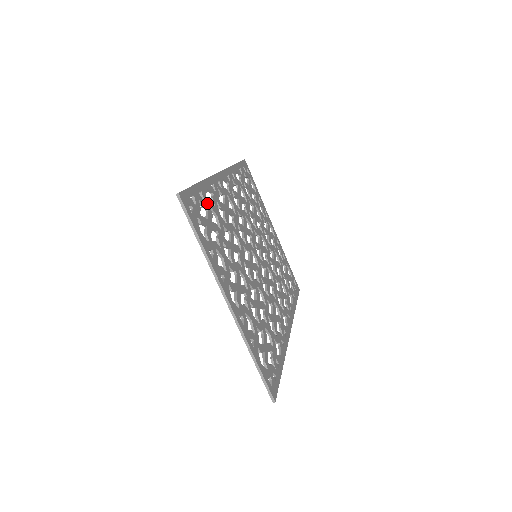
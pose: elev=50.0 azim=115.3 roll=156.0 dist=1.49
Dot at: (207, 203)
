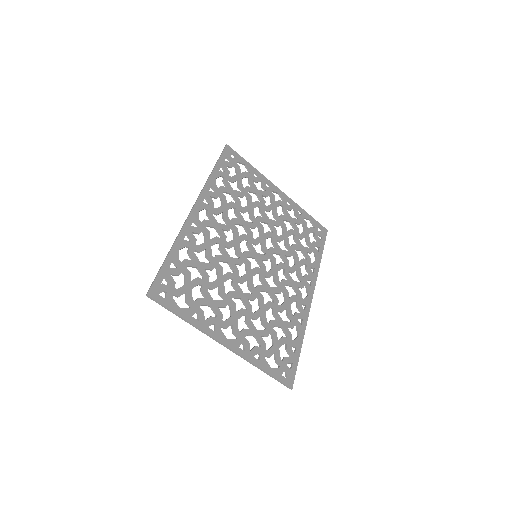
Dot at: (182, 267)
